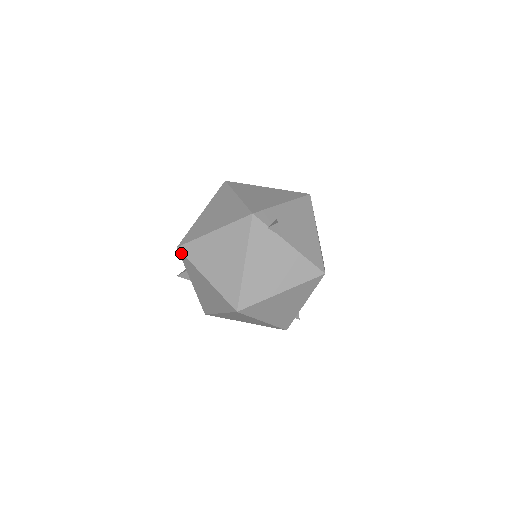
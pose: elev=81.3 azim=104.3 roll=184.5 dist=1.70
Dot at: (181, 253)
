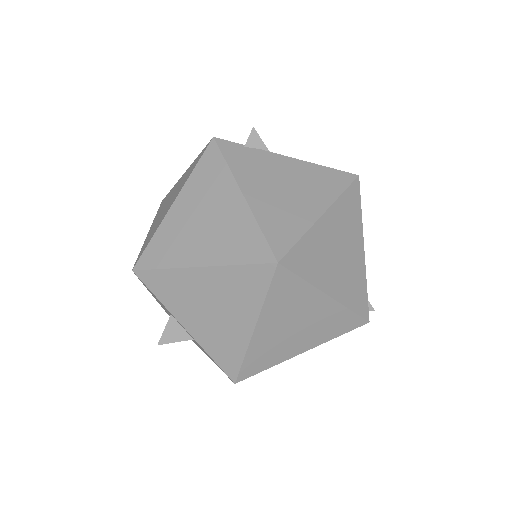
Dot at: (142, 273)
